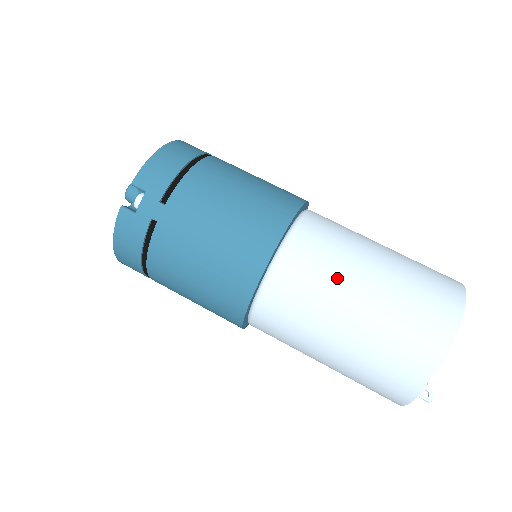
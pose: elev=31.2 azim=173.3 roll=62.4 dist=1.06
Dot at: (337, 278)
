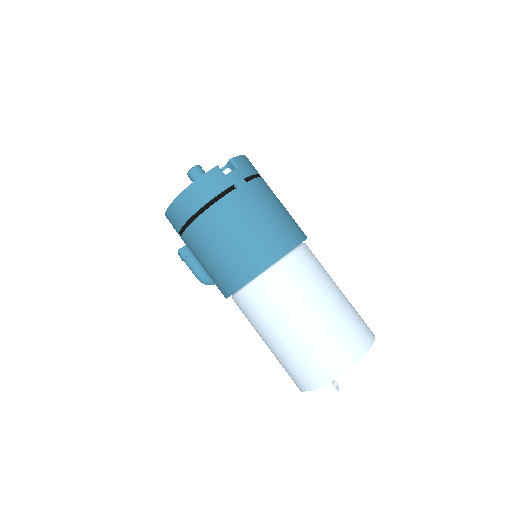
Dot at: (323, 281)
